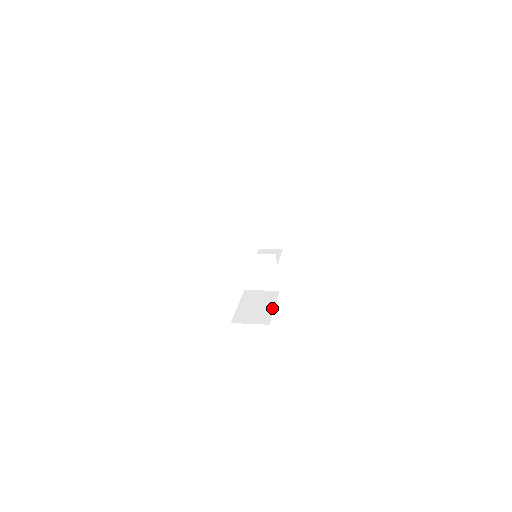
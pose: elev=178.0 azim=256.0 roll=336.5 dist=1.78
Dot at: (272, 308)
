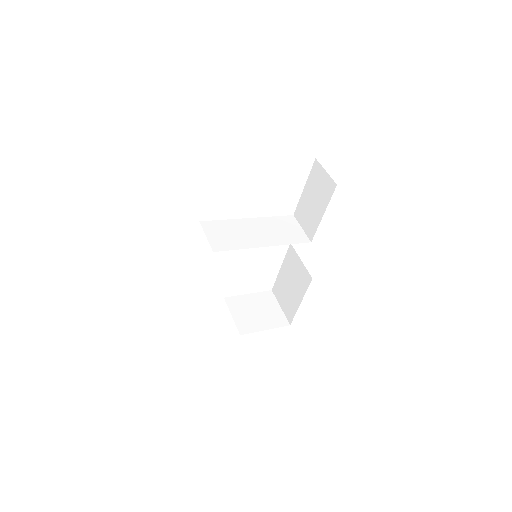
Dot at: (298, 303)
